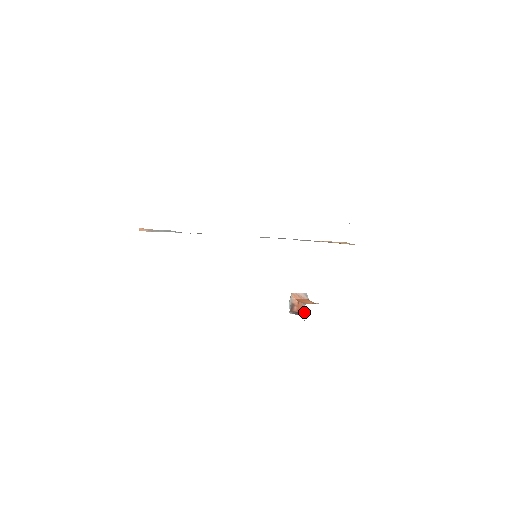
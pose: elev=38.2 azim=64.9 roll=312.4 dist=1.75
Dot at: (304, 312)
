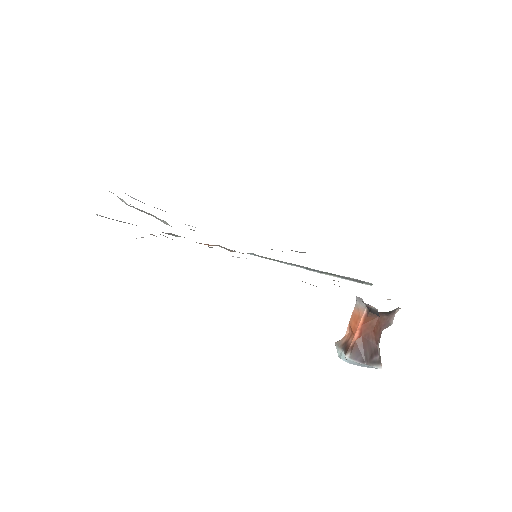
Dot at: (362, 308)
